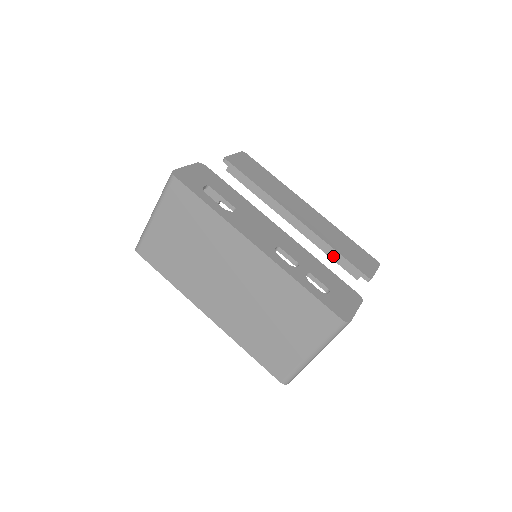
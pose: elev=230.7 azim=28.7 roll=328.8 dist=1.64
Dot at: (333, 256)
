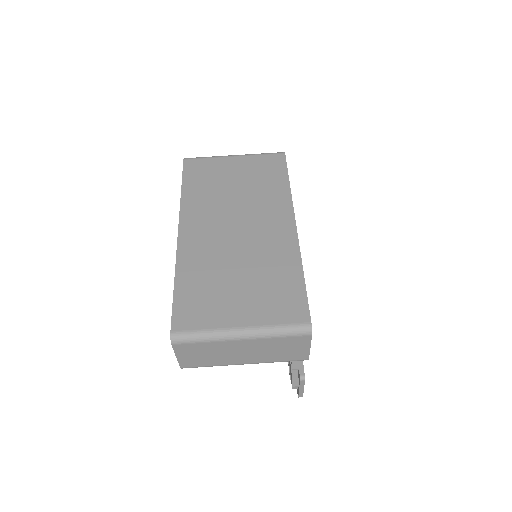
Dot at: occluded
